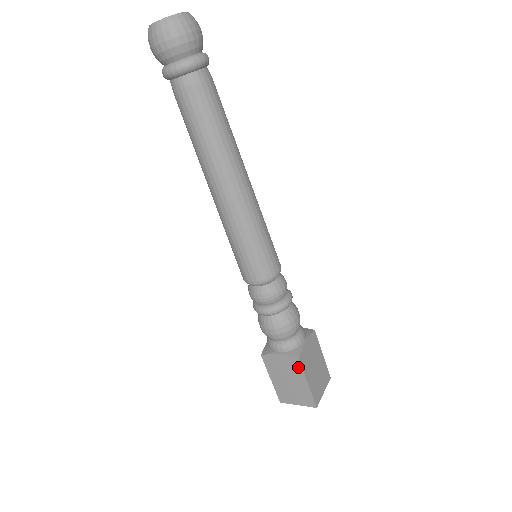
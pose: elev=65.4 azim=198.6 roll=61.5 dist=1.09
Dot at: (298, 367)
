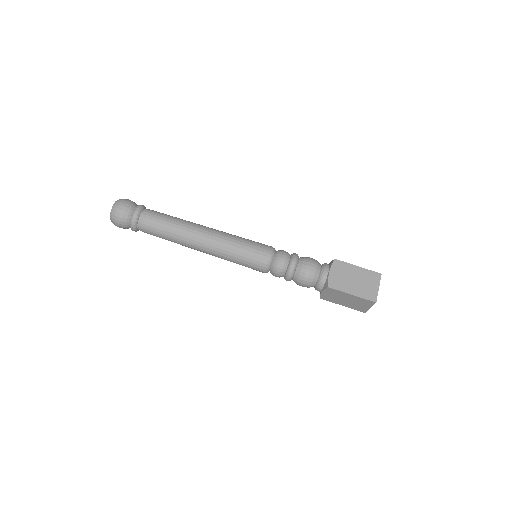
Dot at: (342, 264)
